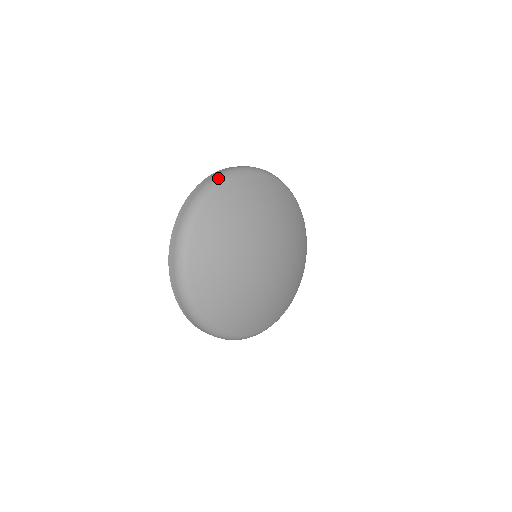
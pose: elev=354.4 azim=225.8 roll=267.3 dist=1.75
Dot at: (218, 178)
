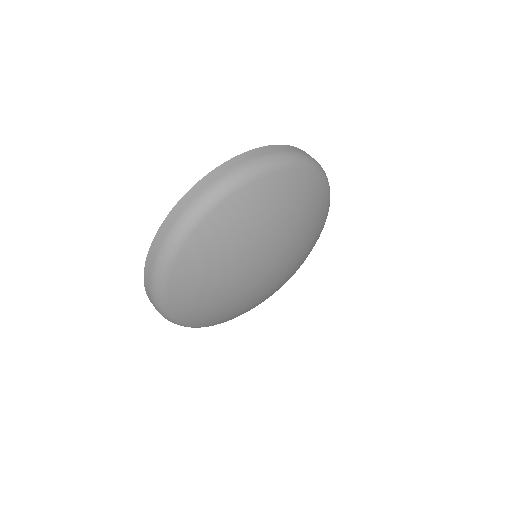
Dot at: (322, 168)
